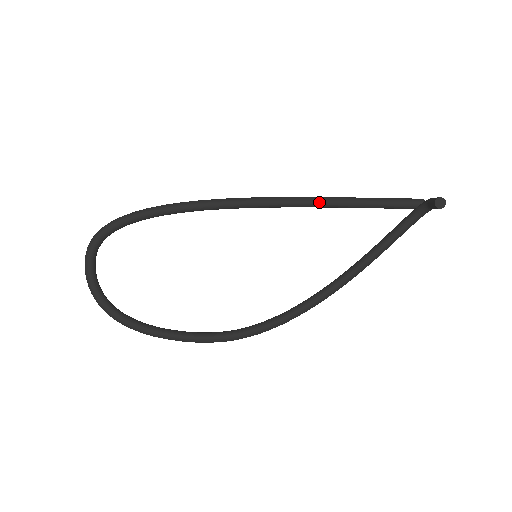
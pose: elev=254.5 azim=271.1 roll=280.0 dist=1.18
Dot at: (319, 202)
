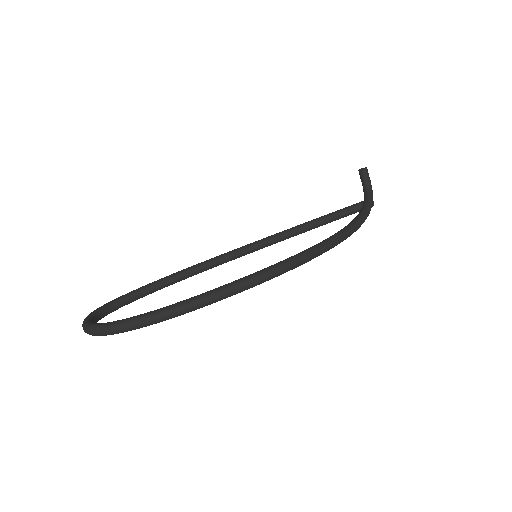
Dot at: (291, 228)
